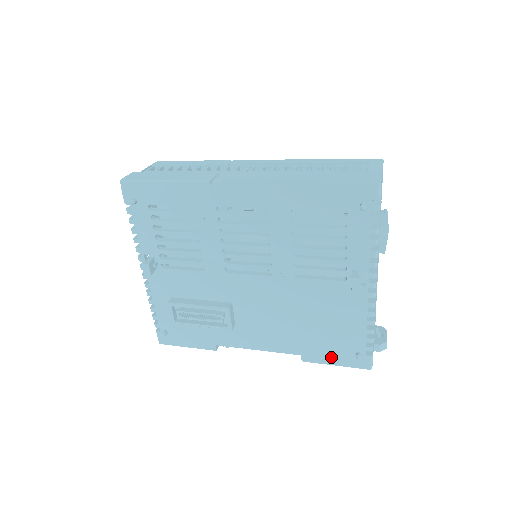
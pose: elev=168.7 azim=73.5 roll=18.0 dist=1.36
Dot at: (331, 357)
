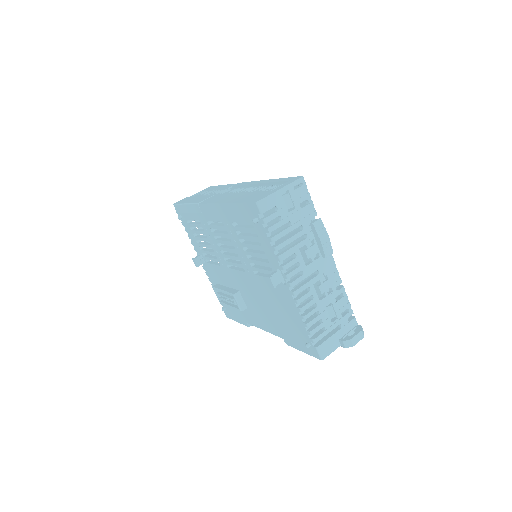
Dot at: (297, 344)
